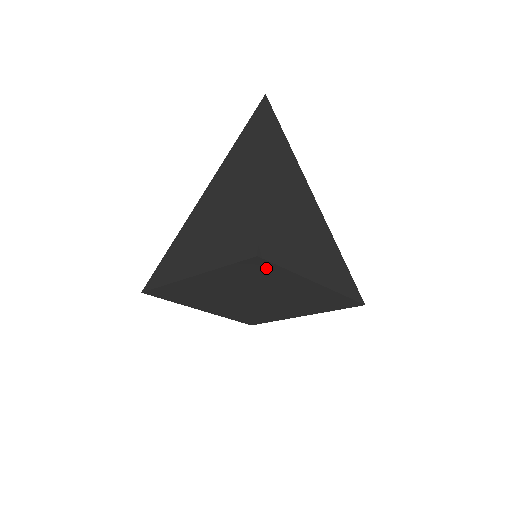
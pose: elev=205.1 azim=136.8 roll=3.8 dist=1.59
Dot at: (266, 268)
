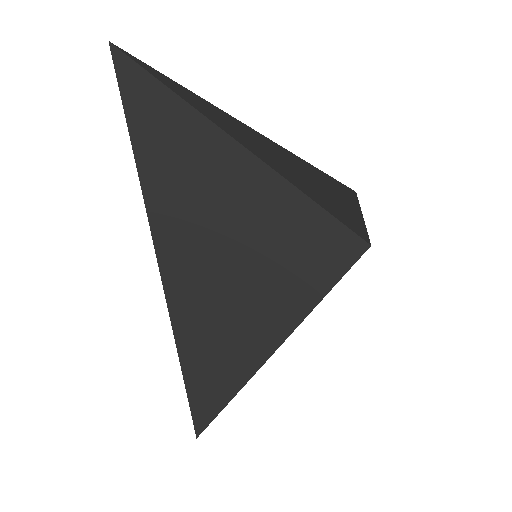
Dot at: occluded
